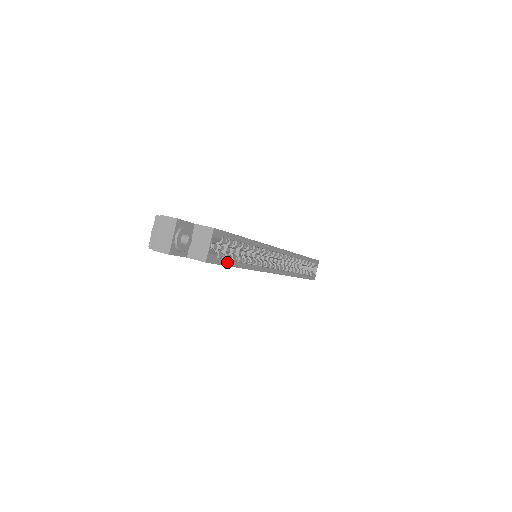
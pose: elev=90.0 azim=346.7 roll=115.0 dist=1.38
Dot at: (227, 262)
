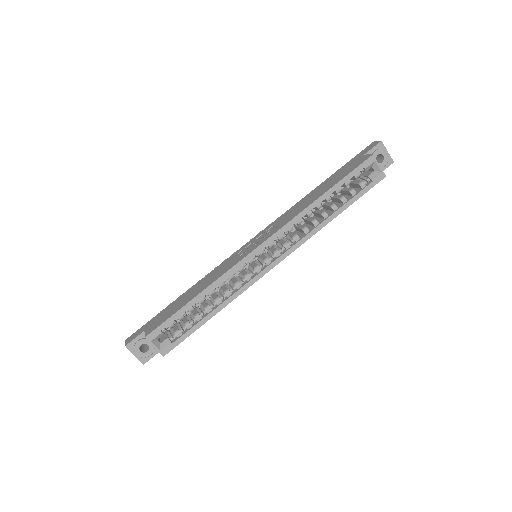
Dot at: (189, 332)
